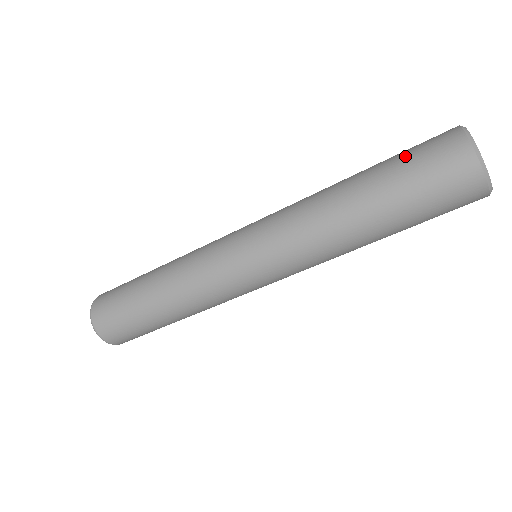
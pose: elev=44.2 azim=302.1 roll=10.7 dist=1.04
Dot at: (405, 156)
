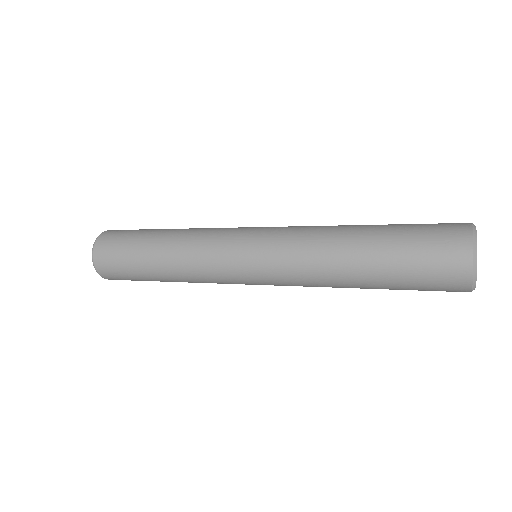
Dot at: (415, 241)
